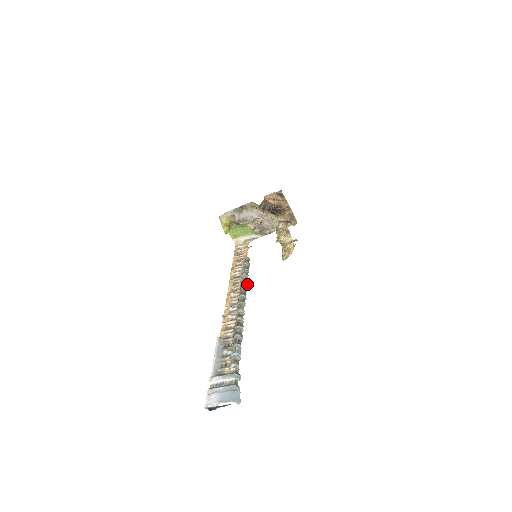
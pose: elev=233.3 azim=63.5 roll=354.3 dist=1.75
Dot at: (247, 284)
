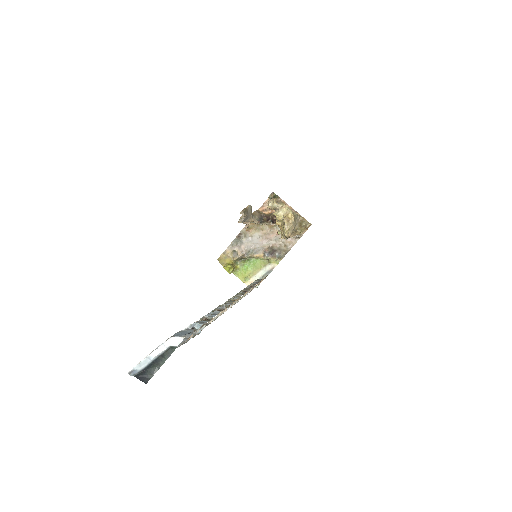
Dot at: occluded
